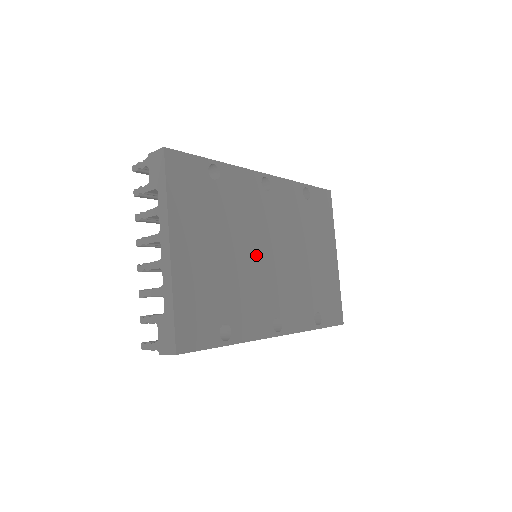
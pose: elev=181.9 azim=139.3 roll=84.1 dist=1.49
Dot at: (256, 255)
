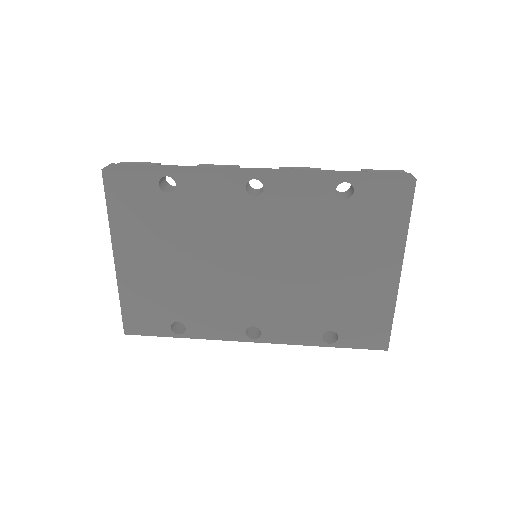
Dot at: (227, 267)
